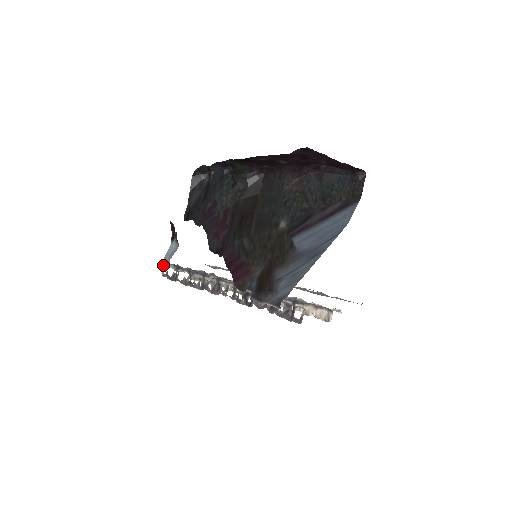
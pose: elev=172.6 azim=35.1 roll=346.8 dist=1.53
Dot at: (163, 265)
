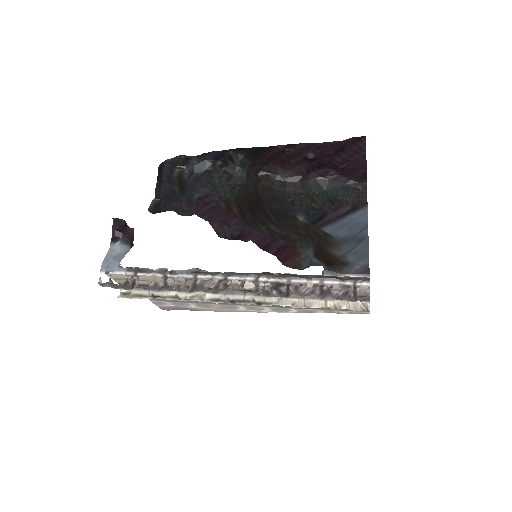
Dot at: (101, 272)
